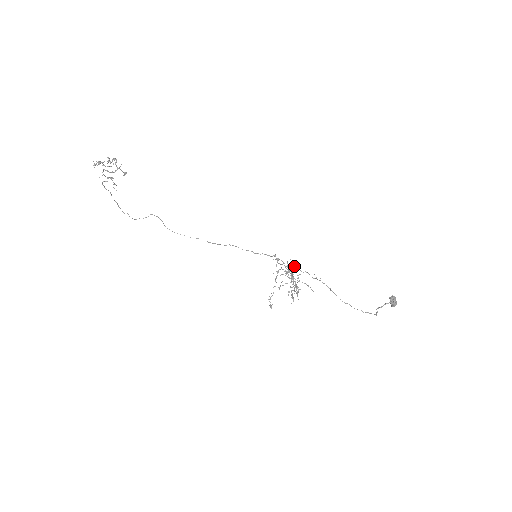
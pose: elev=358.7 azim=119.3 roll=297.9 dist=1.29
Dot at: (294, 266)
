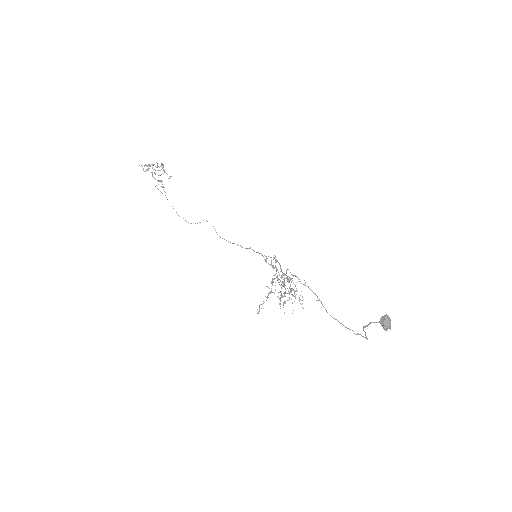
Dot at: (287, 269)
